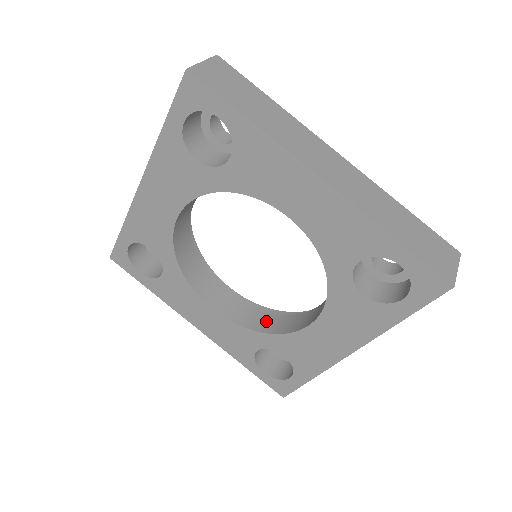
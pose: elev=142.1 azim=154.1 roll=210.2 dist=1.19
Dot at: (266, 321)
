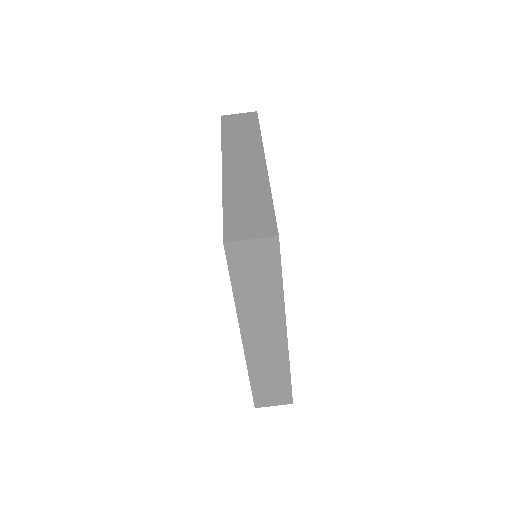
Dot at: occluded
